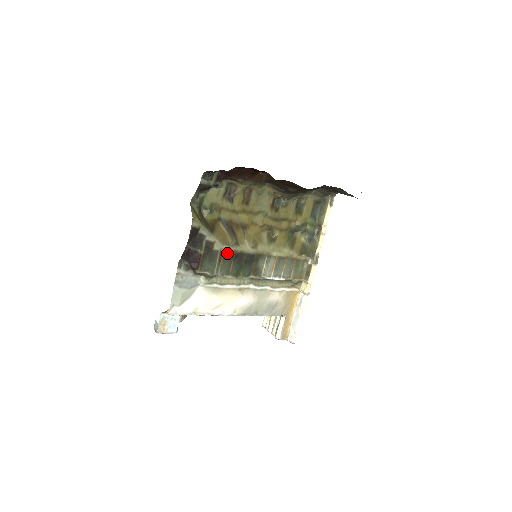
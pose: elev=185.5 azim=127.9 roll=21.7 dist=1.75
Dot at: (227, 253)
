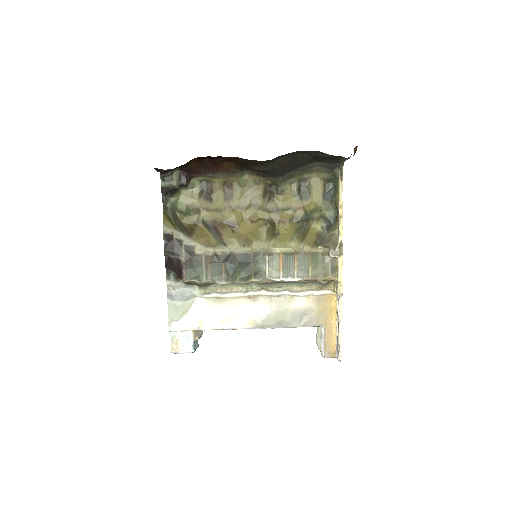
Dot at: (214, 256)
